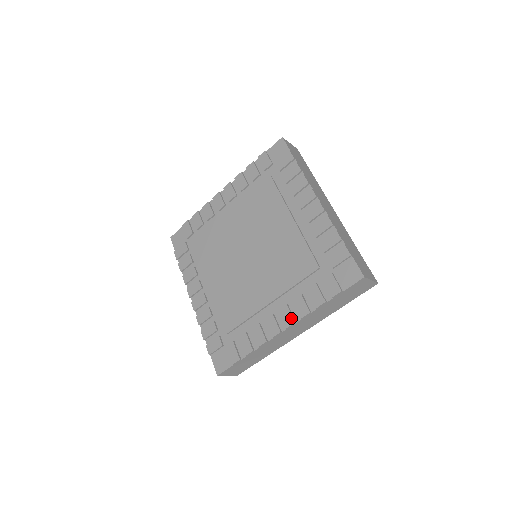
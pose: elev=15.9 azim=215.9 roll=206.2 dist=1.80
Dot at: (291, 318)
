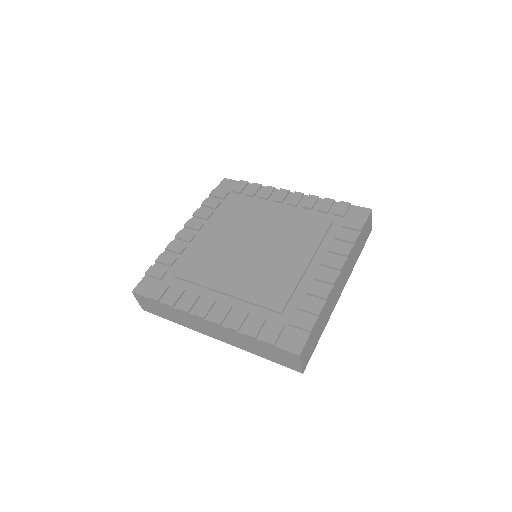
Dot at: (222, 318)
